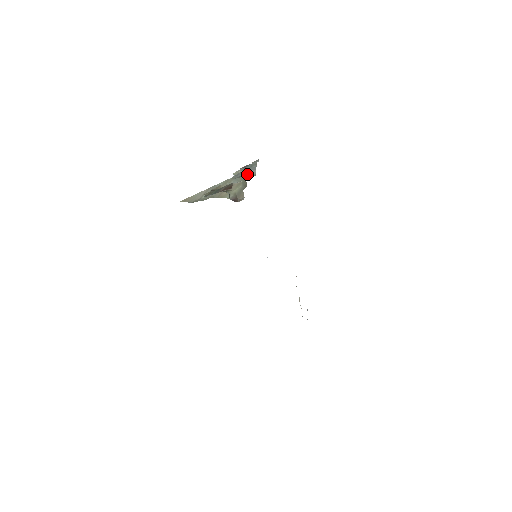
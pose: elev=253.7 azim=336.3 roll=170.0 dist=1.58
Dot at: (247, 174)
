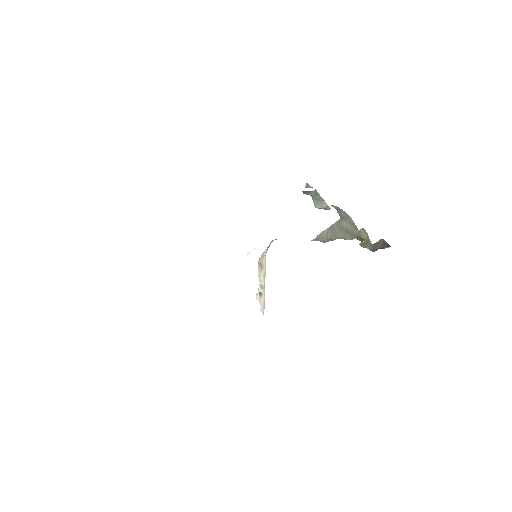
Dot at: (320, 204)
